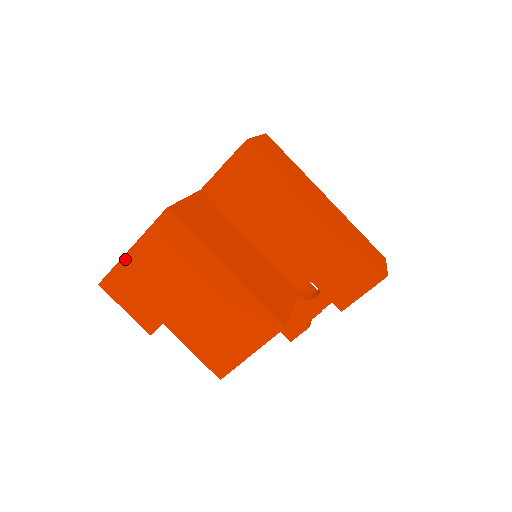
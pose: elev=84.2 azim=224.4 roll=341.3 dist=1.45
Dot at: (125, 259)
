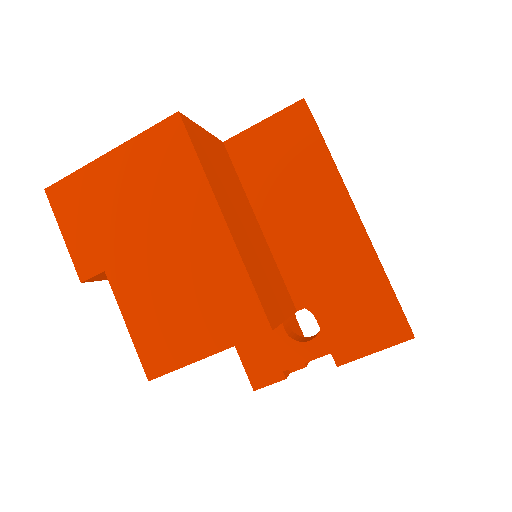
Dot at: (94, 165)
